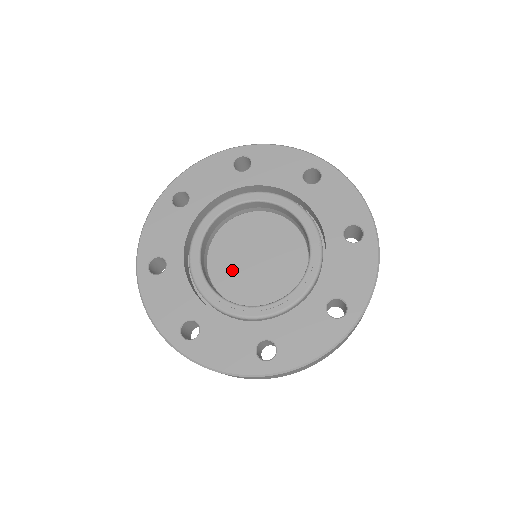
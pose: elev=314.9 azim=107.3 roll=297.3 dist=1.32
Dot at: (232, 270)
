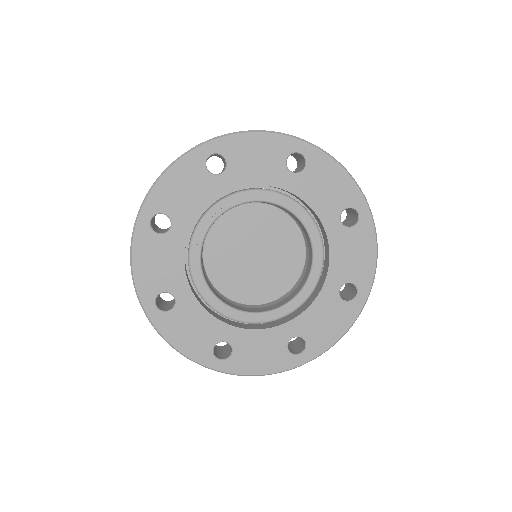
Dot at: (235, 274)
